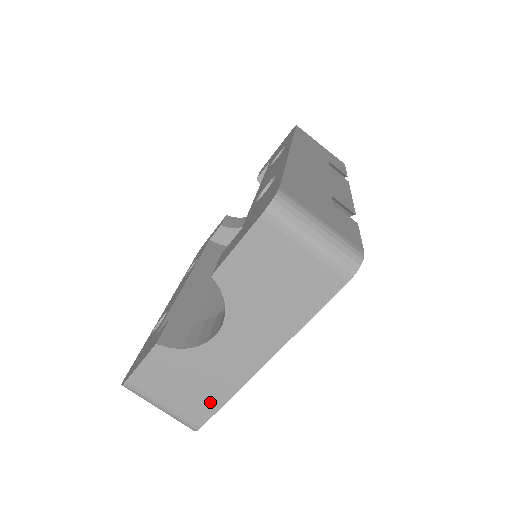
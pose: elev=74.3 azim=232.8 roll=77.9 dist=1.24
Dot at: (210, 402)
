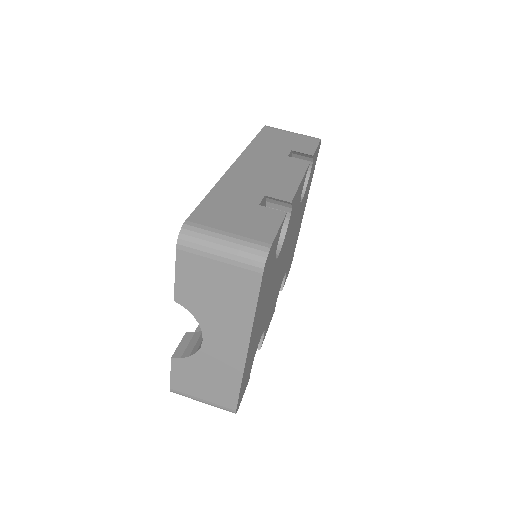
Dot at: (230, 390)
